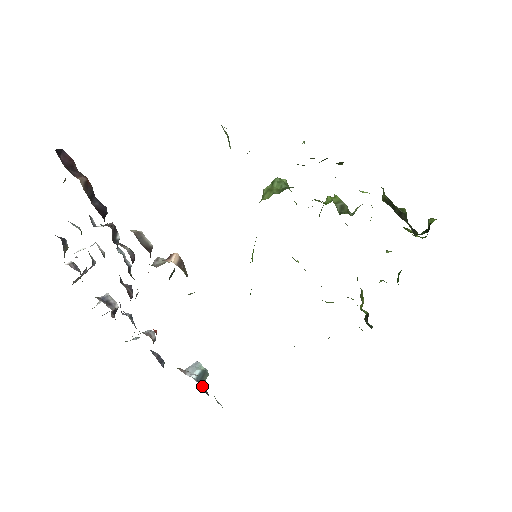
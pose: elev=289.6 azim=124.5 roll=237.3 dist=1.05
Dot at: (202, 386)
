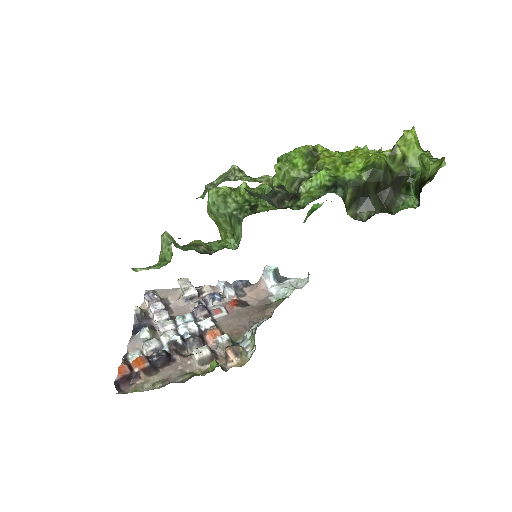
Dot at: (280, 278)
